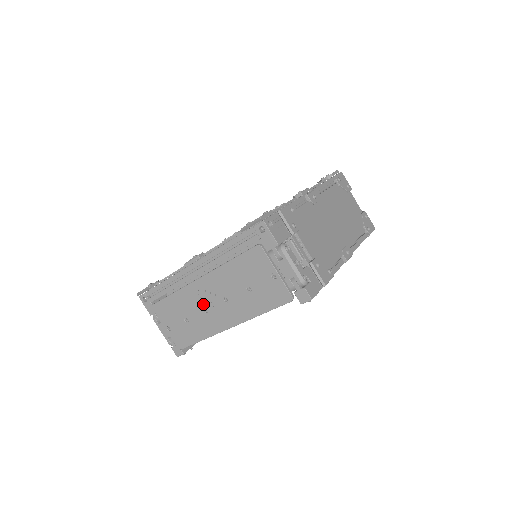
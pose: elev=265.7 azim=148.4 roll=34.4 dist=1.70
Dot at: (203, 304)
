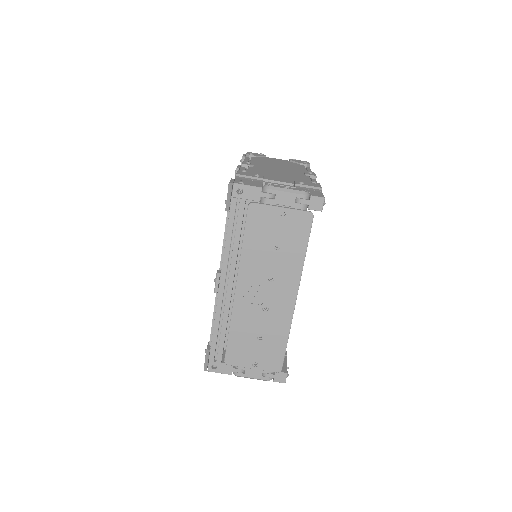
Dot at: (259, 306)
